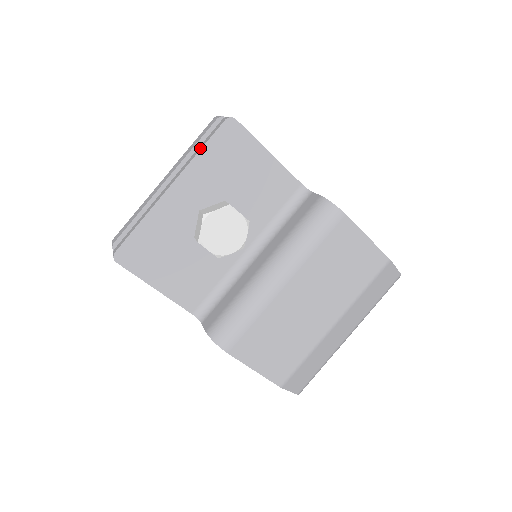
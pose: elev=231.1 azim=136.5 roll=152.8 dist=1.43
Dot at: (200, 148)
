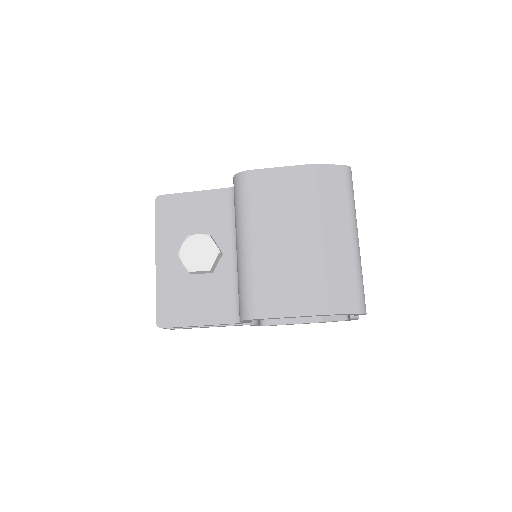
Dot at: (156, 227)
